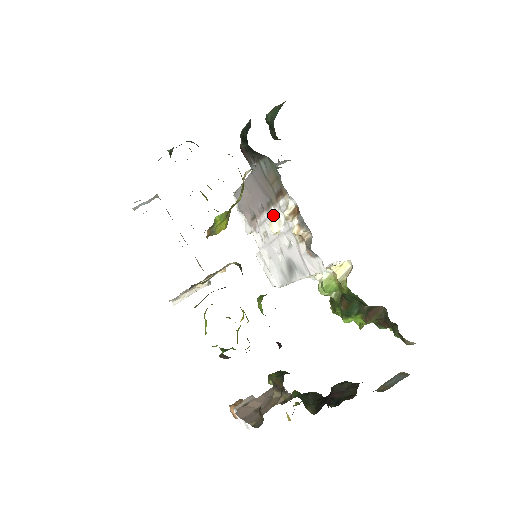
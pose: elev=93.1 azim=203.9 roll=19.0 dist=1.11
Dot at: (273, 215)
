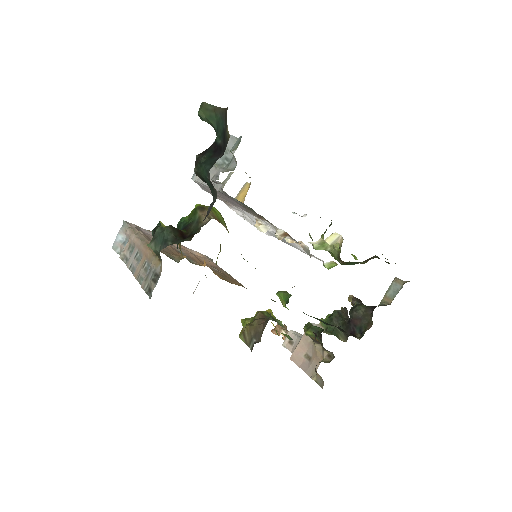
Dot at: (256, 220)
